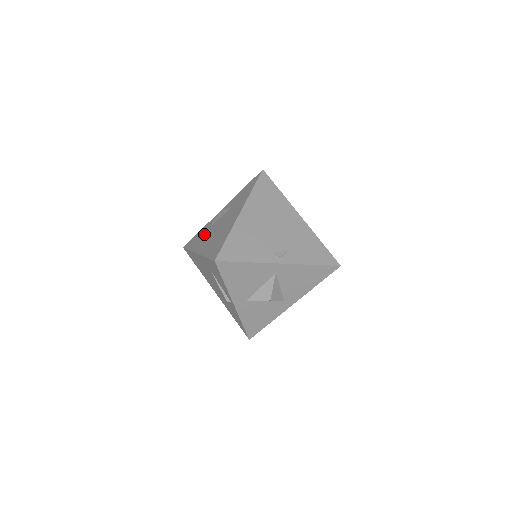
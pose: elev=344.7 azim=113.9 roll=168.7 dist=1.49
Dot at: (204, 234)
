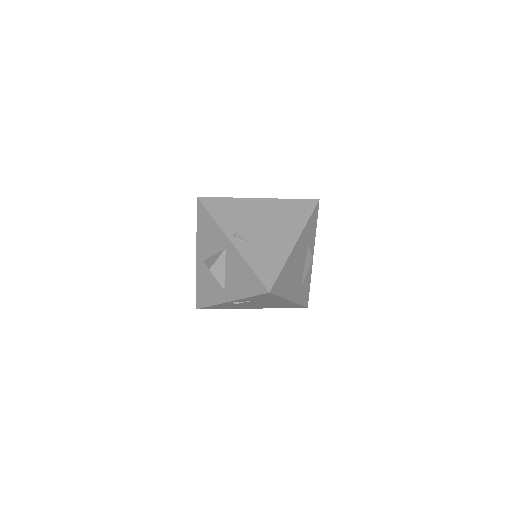
Dot at: occluded
